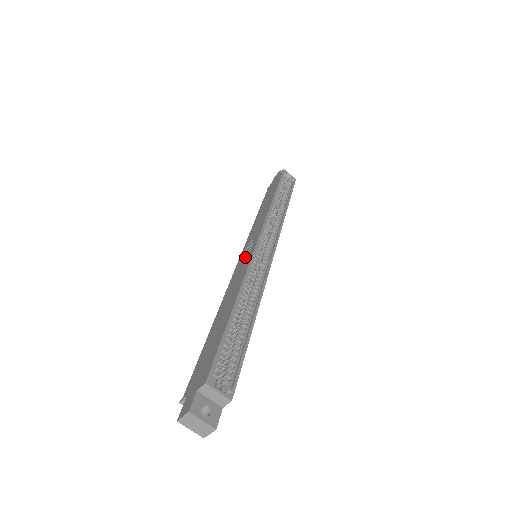
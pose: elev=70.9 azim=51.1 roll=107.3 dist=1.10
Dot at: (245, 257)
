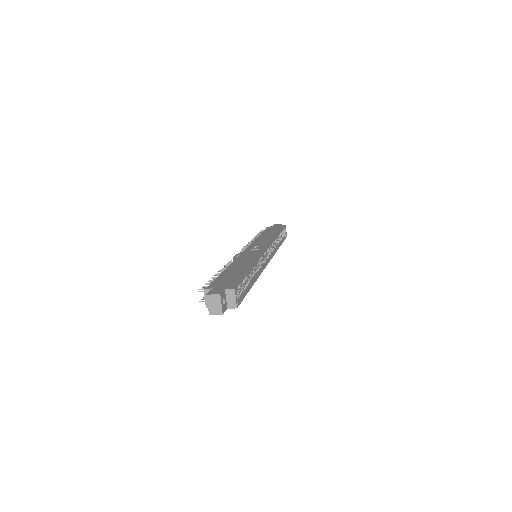
Dot at: (254, 251)
